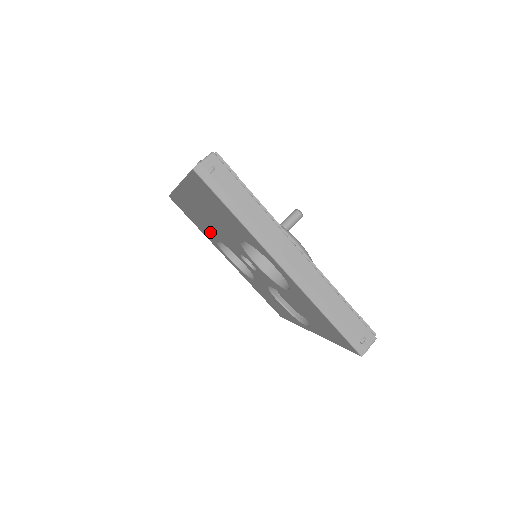
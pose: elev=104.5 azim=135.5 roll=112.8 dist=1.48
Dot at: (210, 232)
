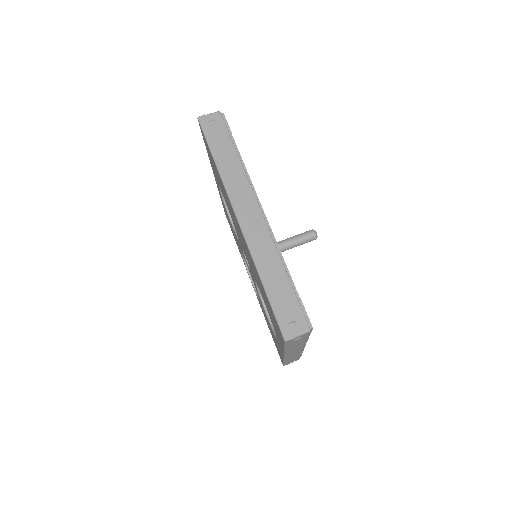
Dot at: occluded
